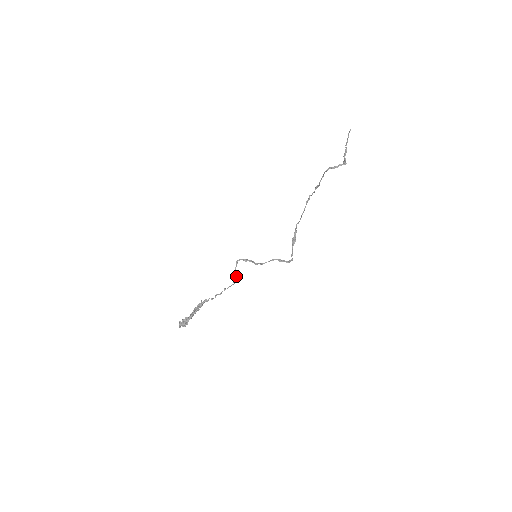
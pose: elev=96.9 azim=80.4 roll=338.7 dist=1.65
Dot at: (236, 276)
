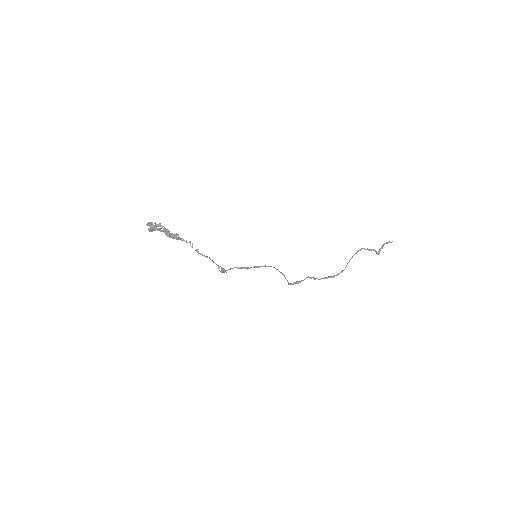
Dot at: occluded
